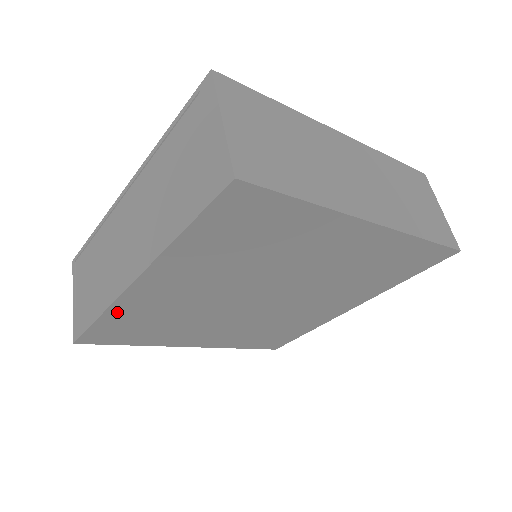
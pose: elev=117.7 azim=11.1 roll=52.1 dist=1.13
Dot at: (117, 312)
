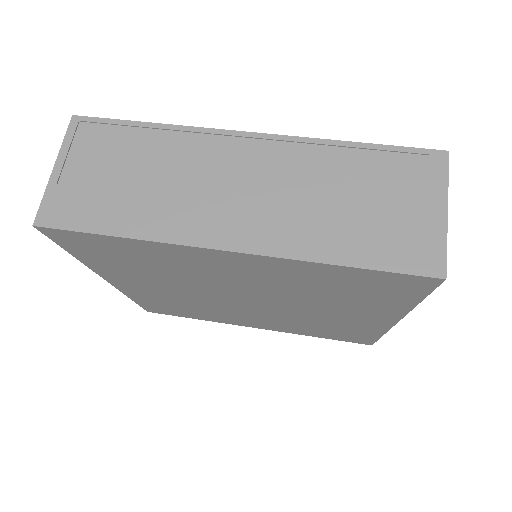
Dot at: (149, 246)
